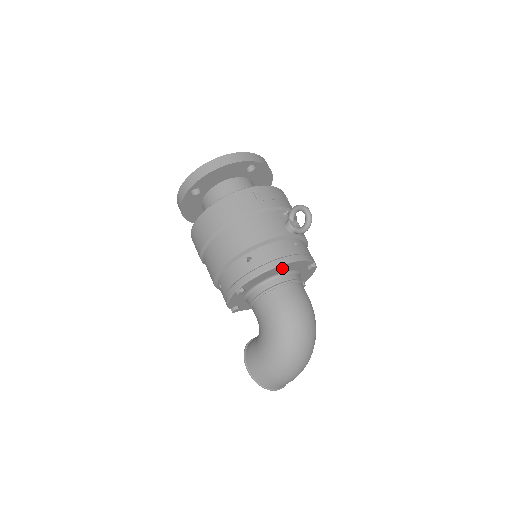
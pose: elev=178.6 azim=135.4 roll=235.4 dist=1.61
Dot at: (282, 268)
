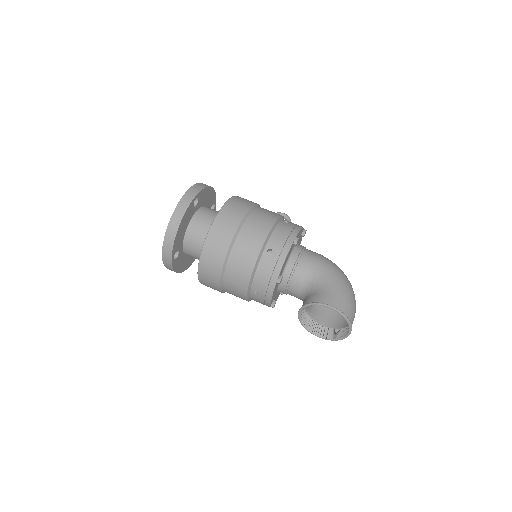
Dot at: (306, 230)
